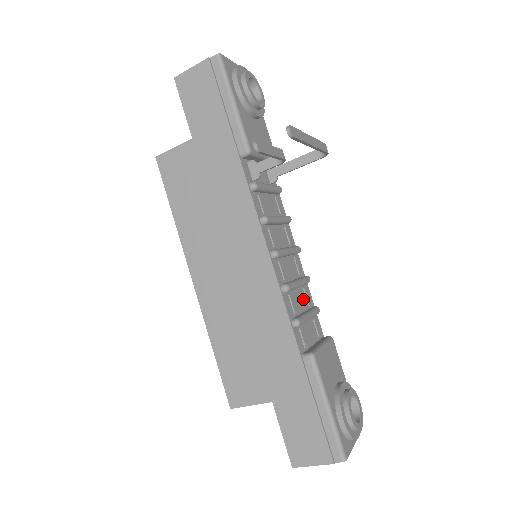
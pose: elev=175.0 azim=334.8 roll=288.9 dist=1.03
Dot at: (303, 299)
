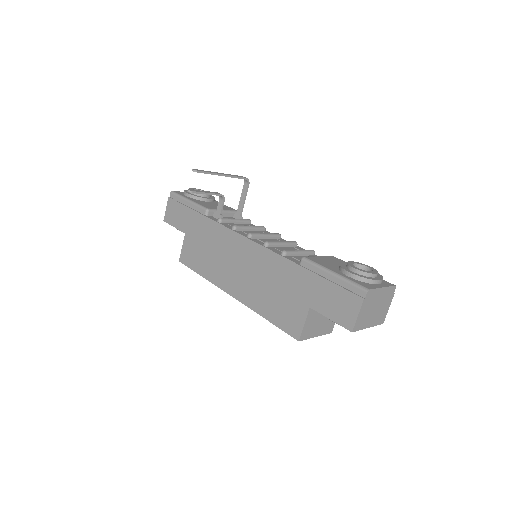
Dot at: occluded
